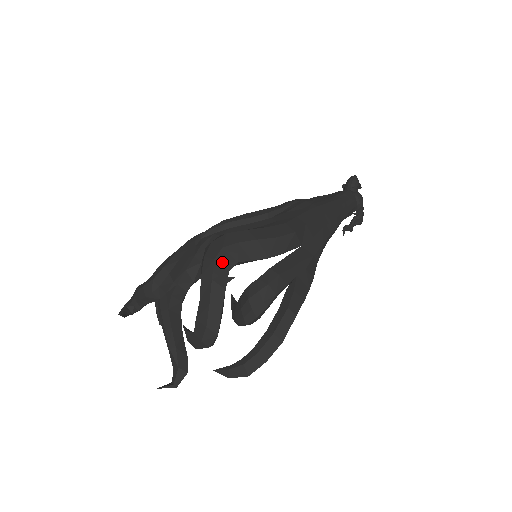
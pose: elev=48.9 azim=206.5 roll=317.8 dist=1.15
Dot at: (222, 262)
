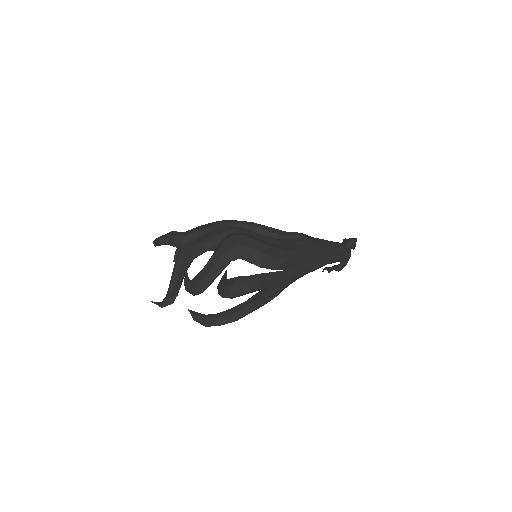
Dot at: (231, 253)
